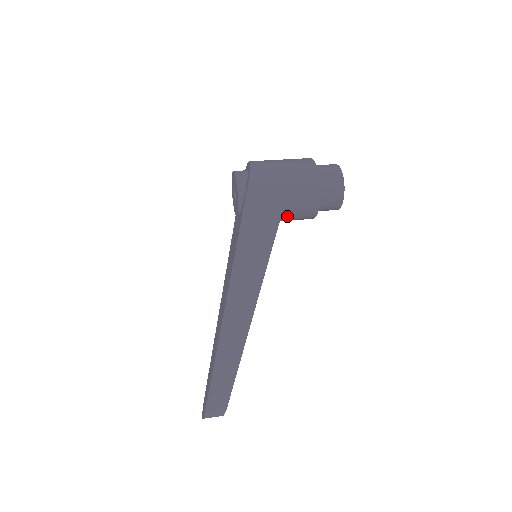
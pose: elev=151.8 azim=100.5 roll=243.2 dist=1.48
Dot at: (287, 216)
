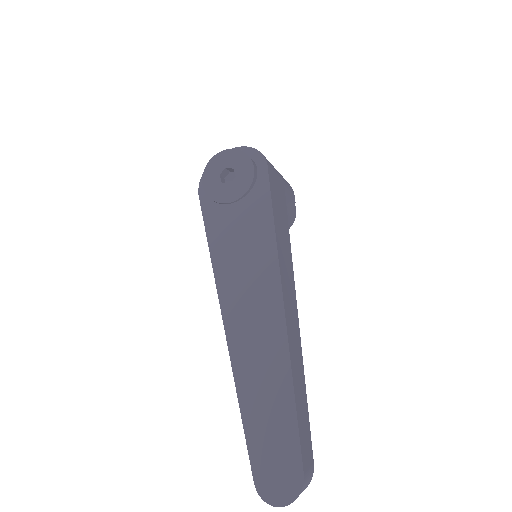
Dot at: occluded
